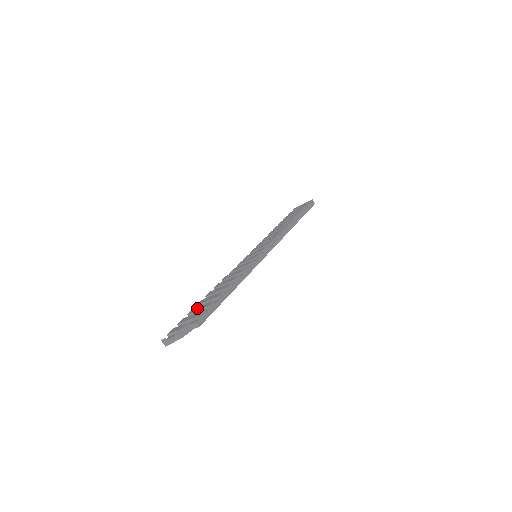
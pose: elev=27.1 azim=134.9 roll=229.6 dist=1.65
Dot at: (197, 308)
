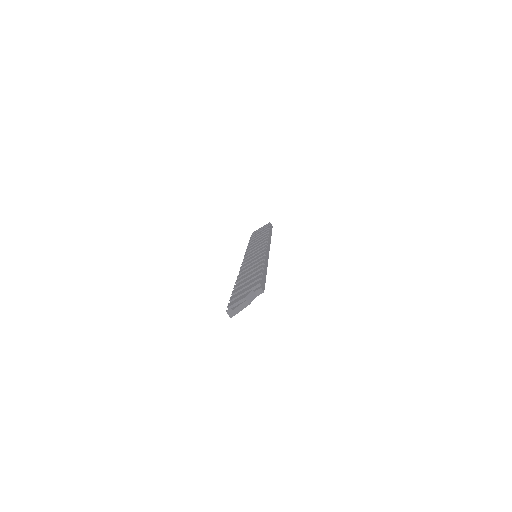
Dot at: (242, 286)
